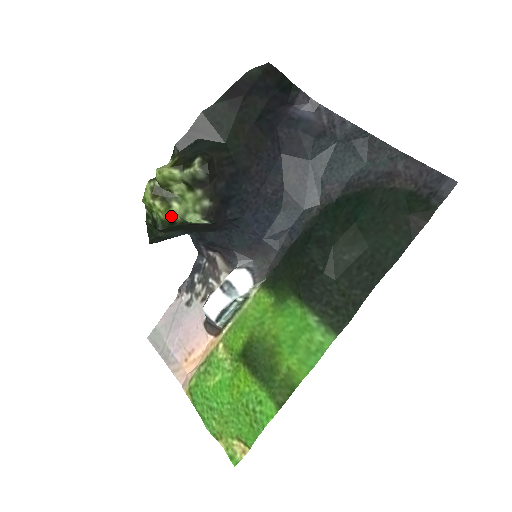
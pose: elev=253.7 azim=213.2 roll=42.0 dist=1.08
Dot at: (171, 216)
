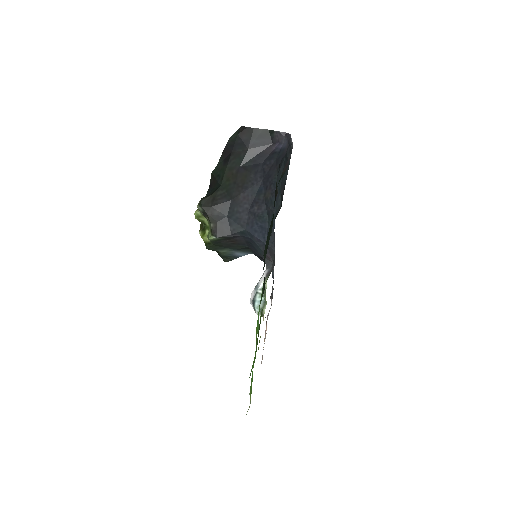
Dot at: (206, 239)
